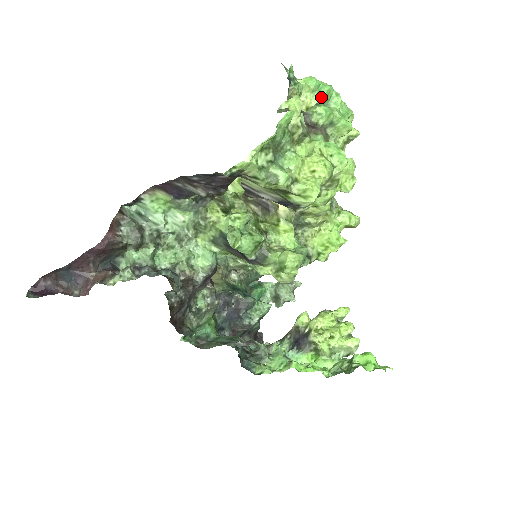
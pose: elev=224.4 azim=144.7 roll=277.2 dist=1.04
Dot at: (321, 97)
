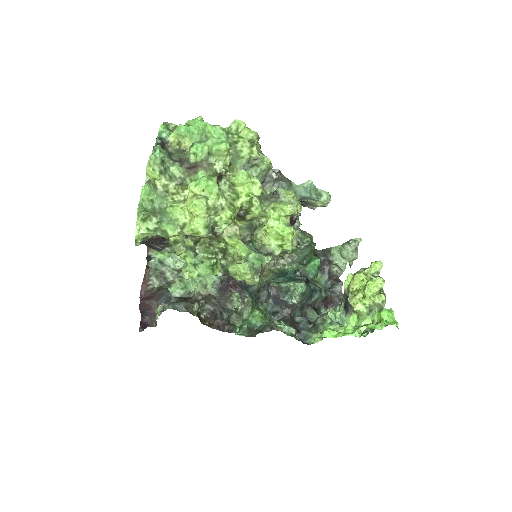
Dot at: (194, 136)
